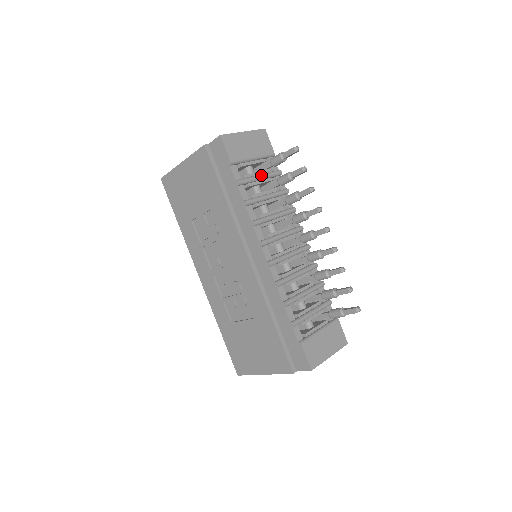
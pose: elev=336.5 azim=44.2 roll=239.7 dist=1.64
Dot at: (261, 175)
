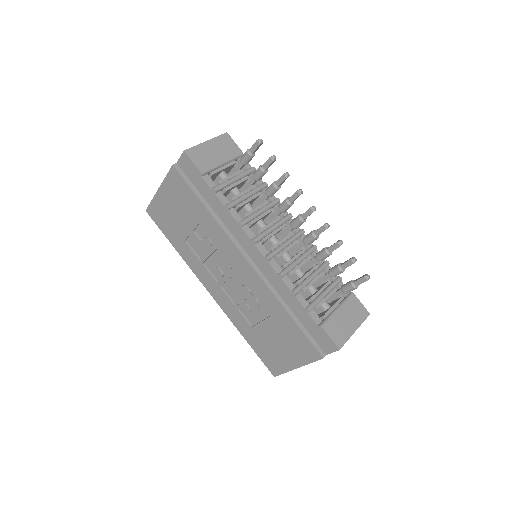
Dot at: (235, 177)
